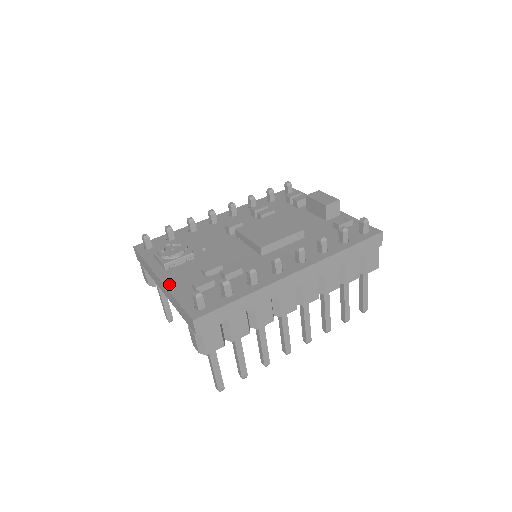
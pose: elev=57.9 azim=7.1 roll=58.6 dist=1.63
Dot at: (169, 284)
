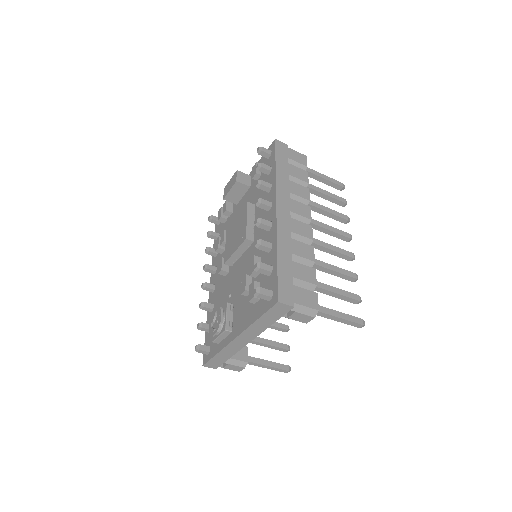
Dot at: (243, 327)
